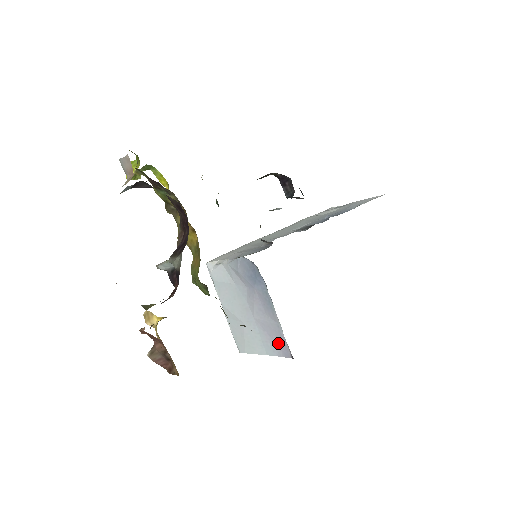
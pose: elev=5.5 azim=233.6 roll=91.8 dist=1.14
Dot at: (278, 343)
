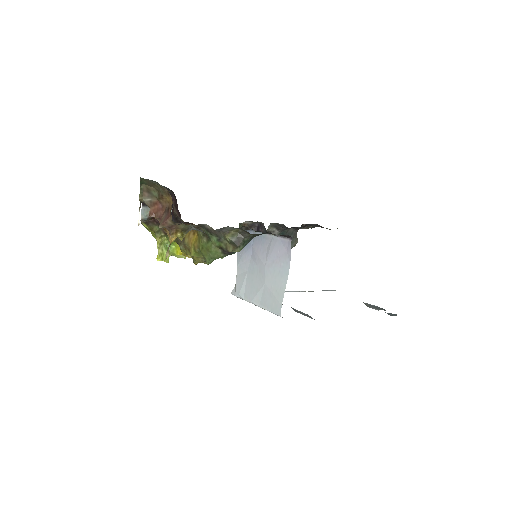
Dot at: (283, 251)
